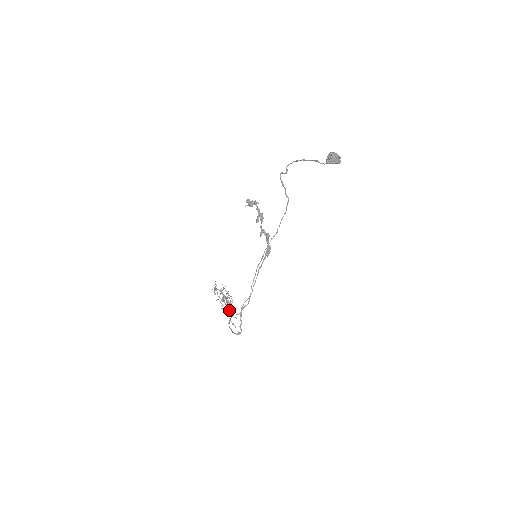
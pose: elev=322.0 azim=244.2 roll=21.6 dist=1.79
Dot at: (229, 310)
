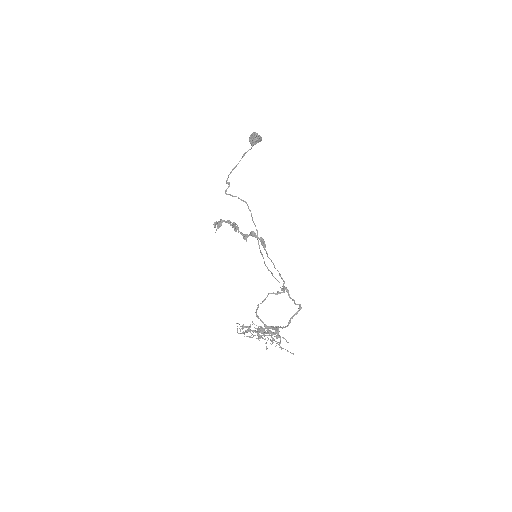
Dot at: (272, 329)
